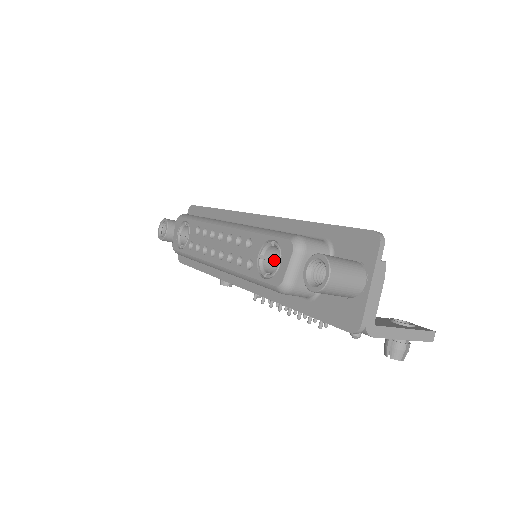
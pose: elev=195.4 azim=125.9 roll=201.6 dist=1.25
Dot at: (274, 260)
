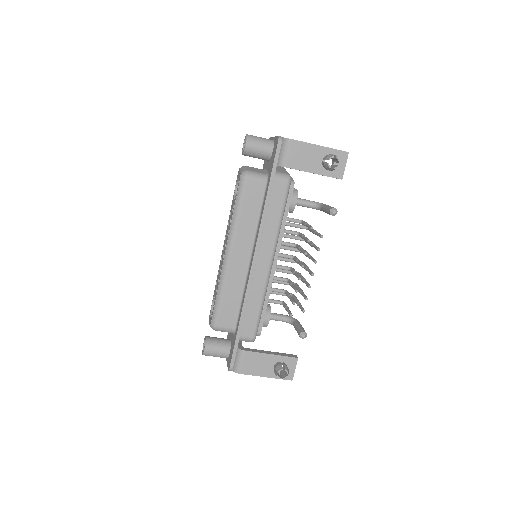
Dot at: occluded
